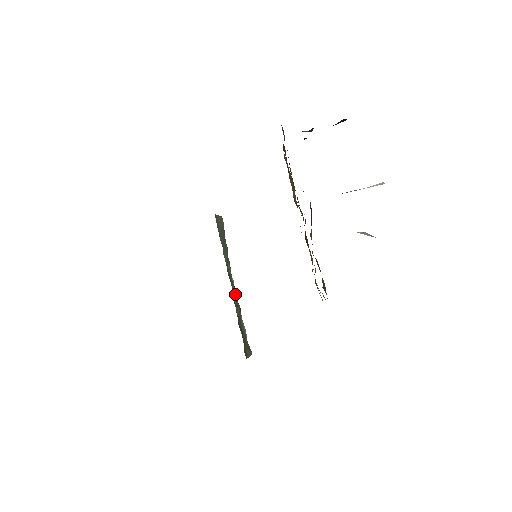
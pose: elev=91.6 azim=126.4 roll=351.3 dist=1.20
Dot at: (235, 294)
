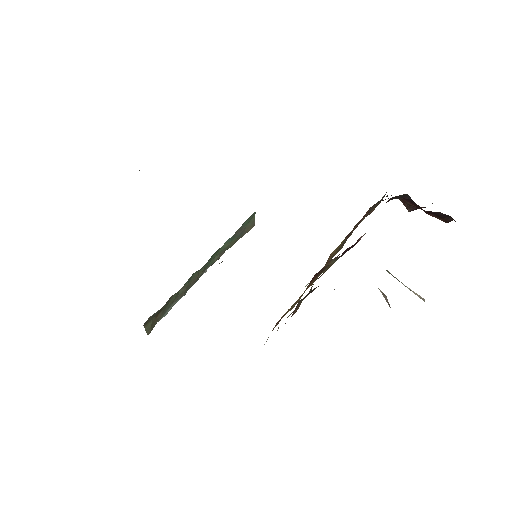
Dot at: (197, 278)
